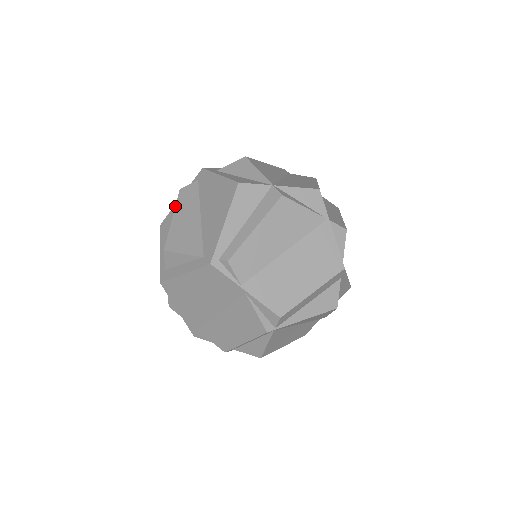
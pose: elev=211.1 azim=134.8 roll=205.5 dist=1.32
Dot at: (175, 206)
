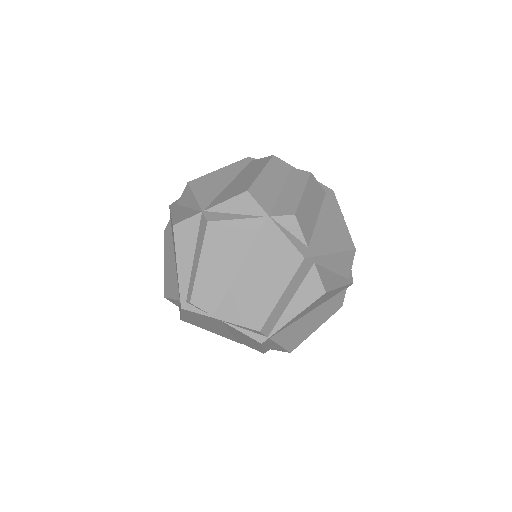
Dot at: (164, 250)
